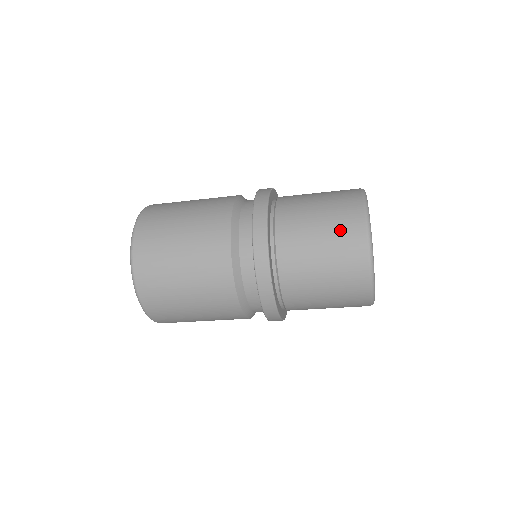
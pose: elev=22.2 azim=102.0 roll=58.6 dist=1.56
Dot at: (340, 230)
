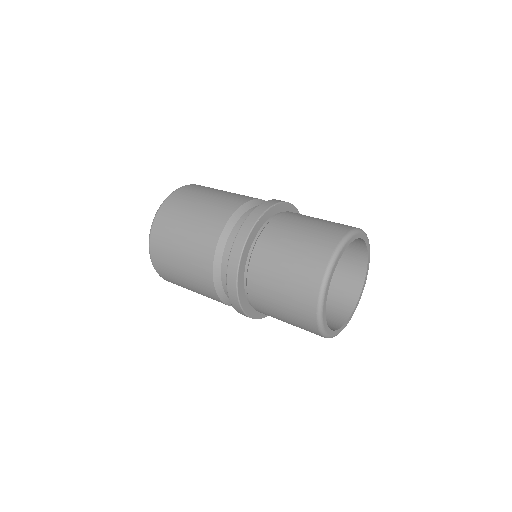
Dot at: (296, 297)
